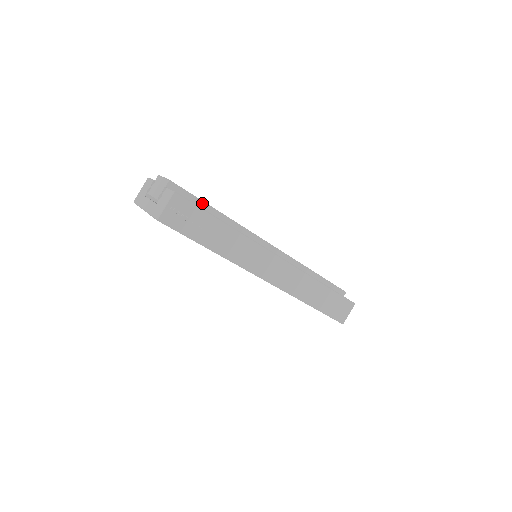
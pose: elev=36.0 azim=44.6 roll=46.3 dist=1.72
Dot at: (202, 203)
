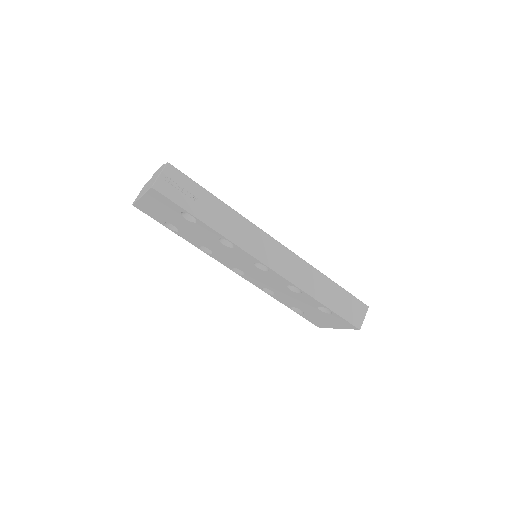
Dot at: occluded
